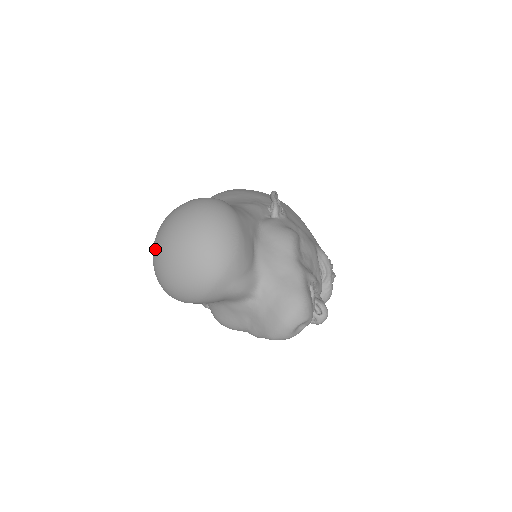
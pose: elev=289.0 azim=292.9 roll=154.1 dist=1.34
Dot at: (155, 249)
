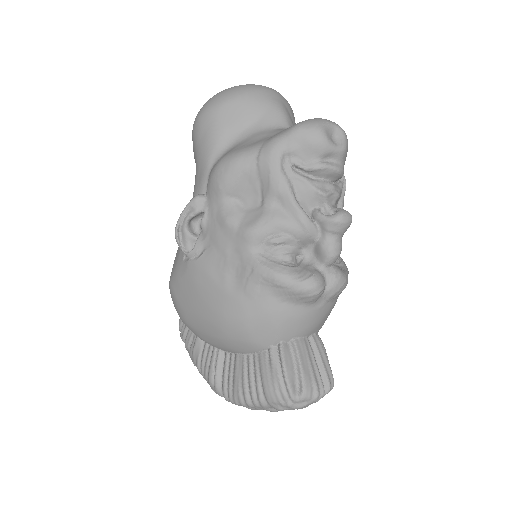
Dot at: occluded
